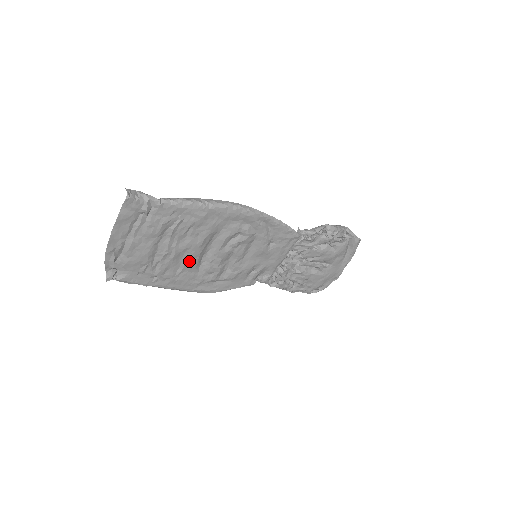
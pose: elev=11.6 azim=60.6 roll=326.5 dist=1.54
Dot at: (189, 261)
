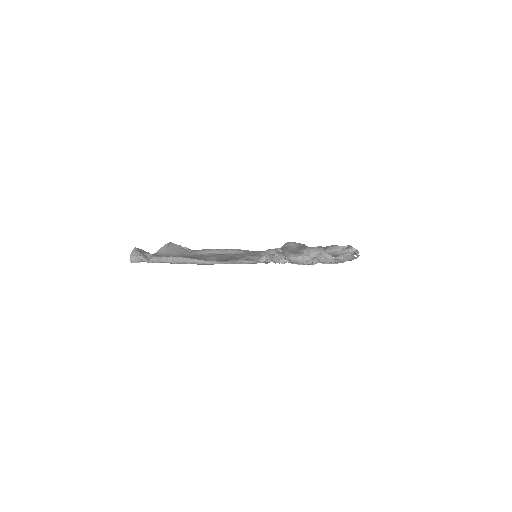
Dot at: occluded
